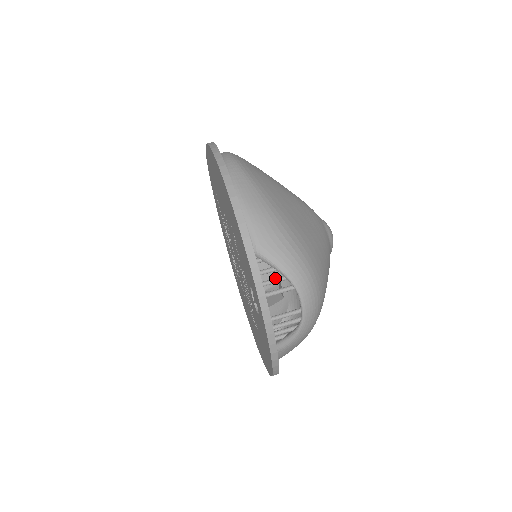
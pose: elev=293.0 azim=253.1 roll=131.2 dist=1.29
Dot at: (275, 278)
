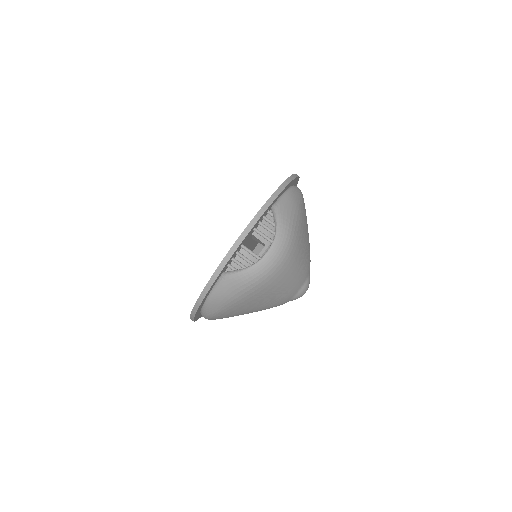
Dot at: occluded
